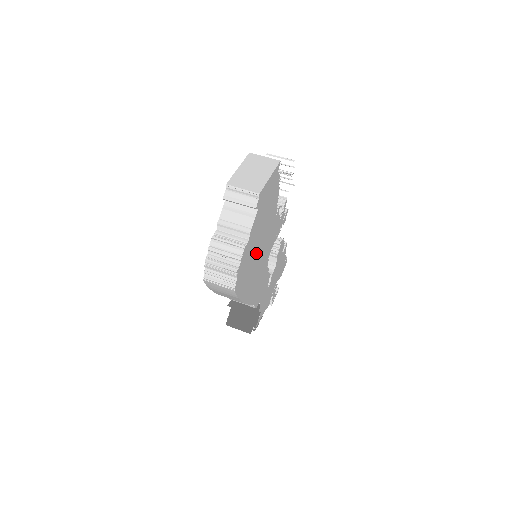
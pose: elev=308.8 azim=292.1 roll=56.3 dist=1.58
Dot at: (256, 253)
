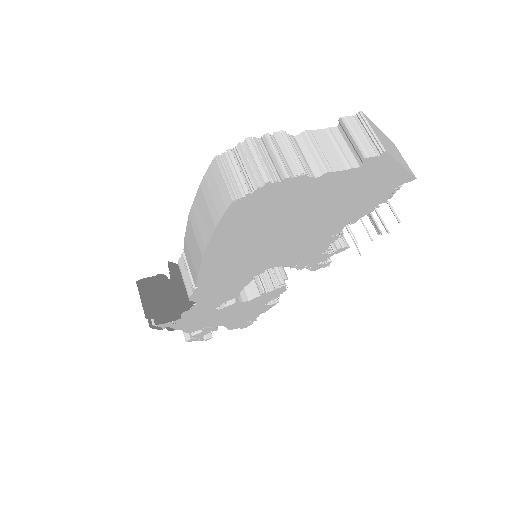
Dot at: (284, 223)
